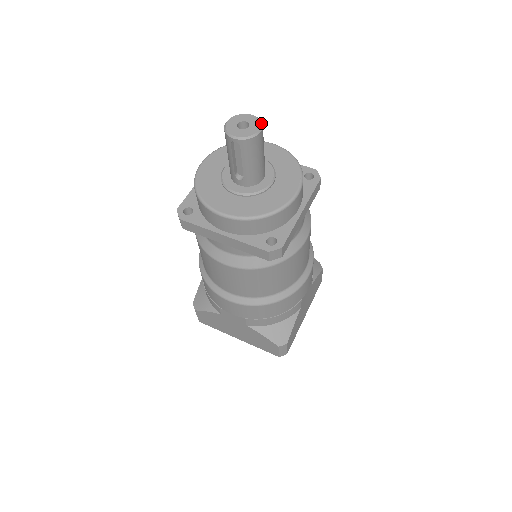
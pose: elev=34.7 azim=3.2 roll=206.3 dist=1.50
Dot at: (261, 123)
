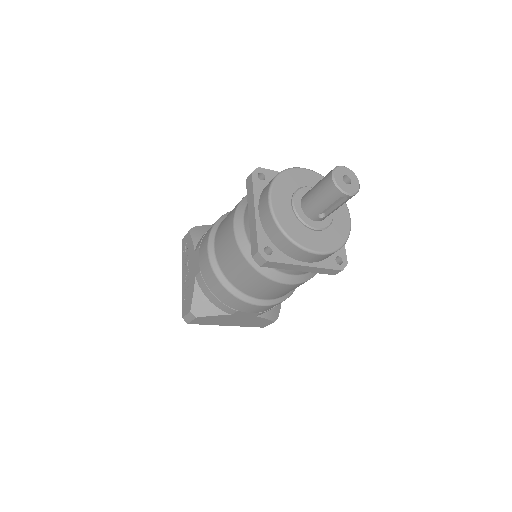
Dot at: occluded
